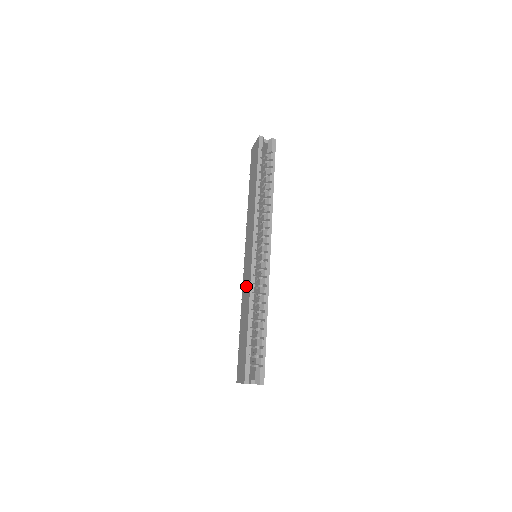
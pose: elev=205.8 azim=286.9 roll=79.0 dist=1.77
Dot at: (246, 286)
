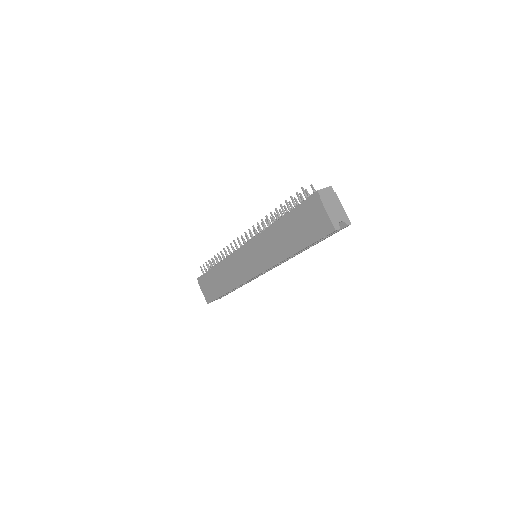
Dot at: (236, 273)
